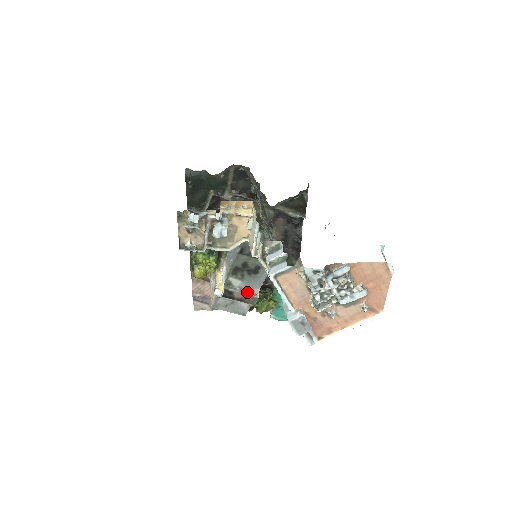
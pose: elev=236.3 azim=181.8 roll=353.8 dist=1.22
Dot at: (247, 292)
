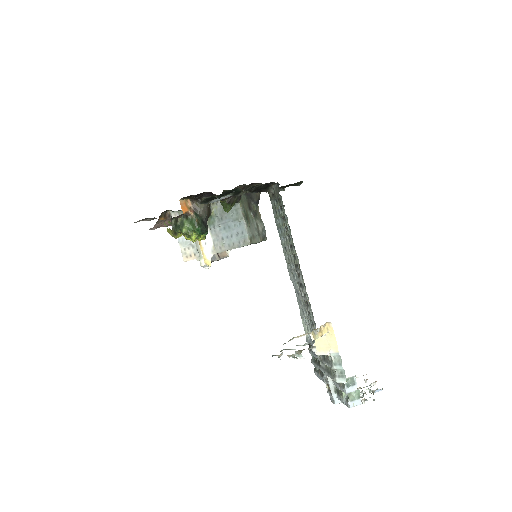
Dot at: (221, 254)
